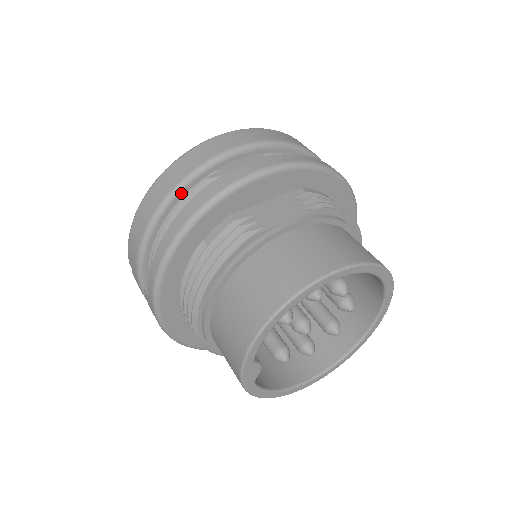
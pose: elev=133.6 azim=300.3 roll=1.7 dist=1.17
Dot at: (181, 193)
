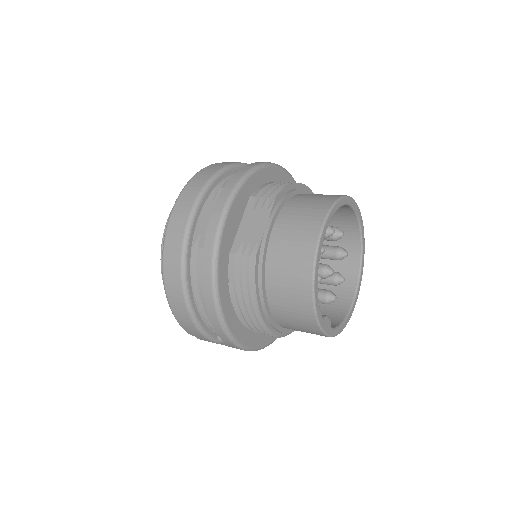
Dot at: (188, 269)
